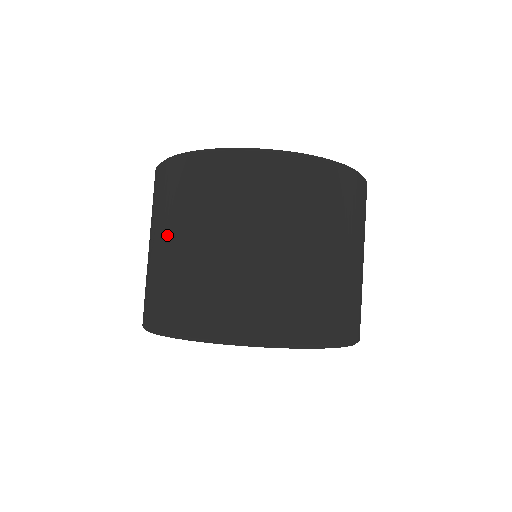
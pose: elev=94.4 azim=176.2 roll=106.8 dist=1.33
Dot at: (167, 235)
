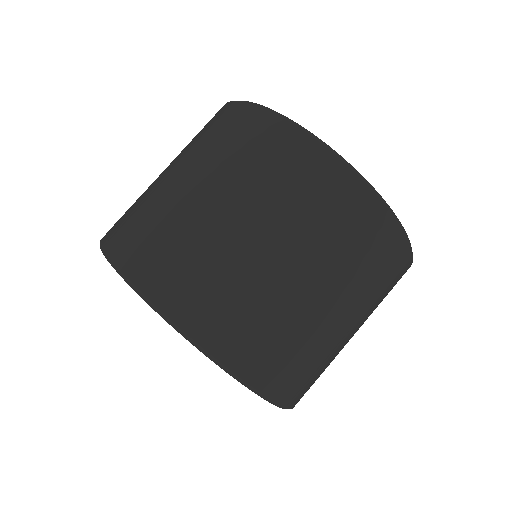
Dot at: (178, 166)
